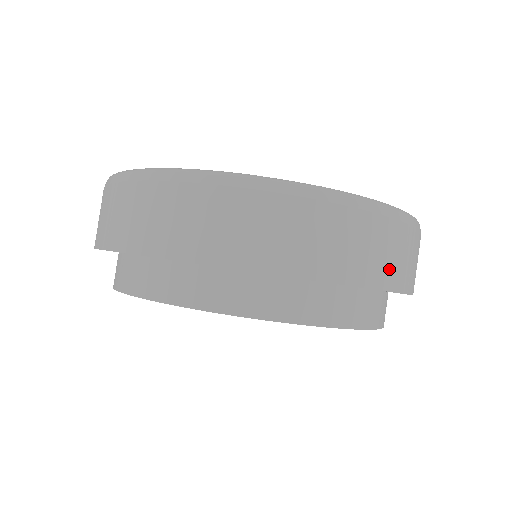
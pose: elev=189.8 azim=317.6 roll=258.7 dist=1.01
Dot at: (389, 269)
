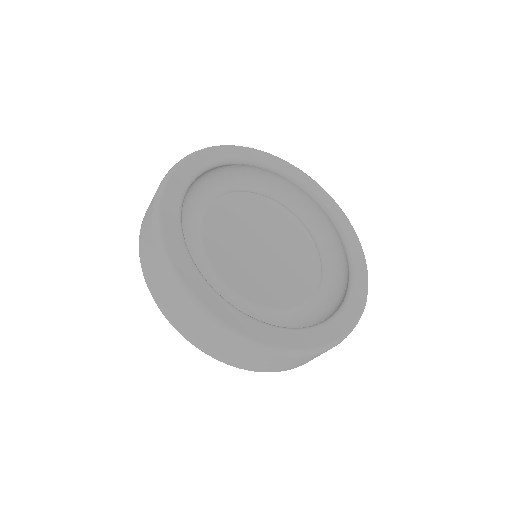
Dot at: occluded
